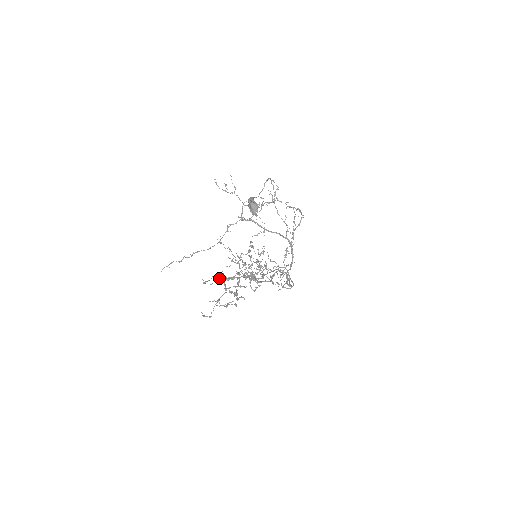
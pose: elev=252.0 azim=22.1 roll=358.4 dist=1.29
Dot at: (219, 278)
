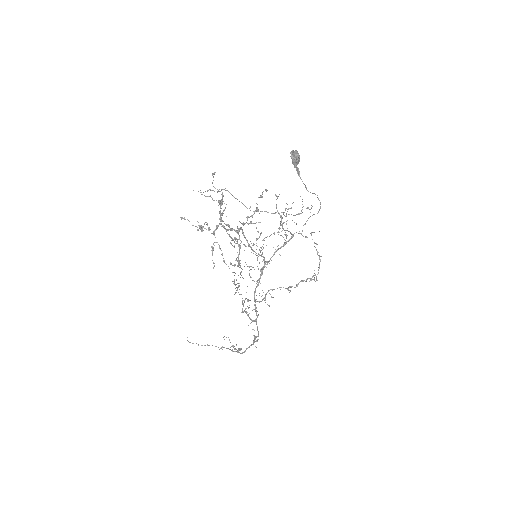
Dot at: occluded
